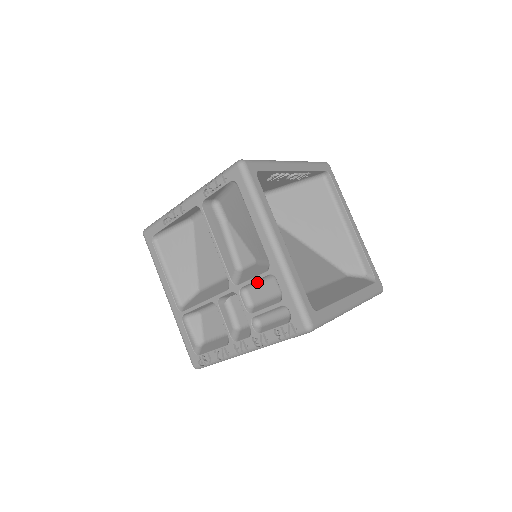
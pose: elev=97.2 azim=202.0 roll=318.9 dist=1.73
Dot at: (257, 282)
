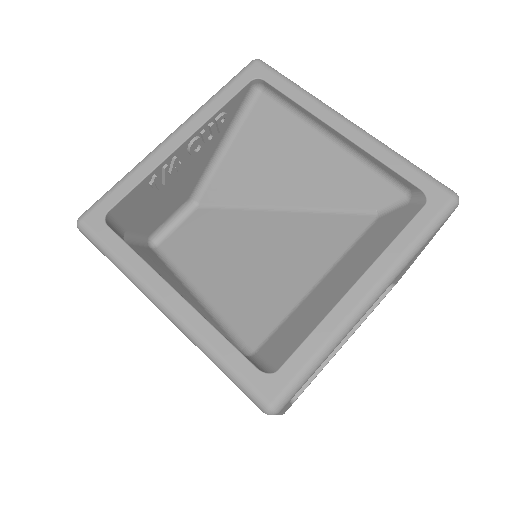
Dot at: occluded
